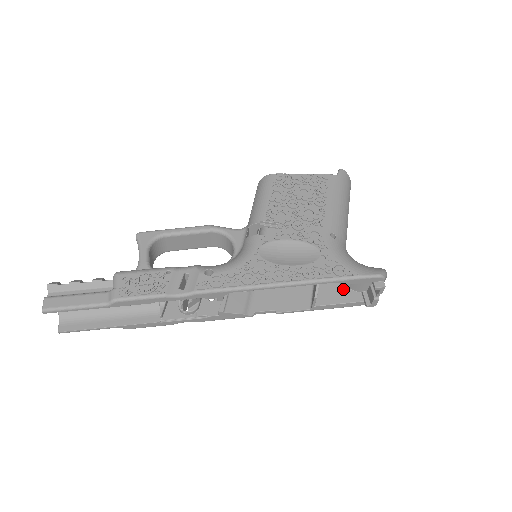
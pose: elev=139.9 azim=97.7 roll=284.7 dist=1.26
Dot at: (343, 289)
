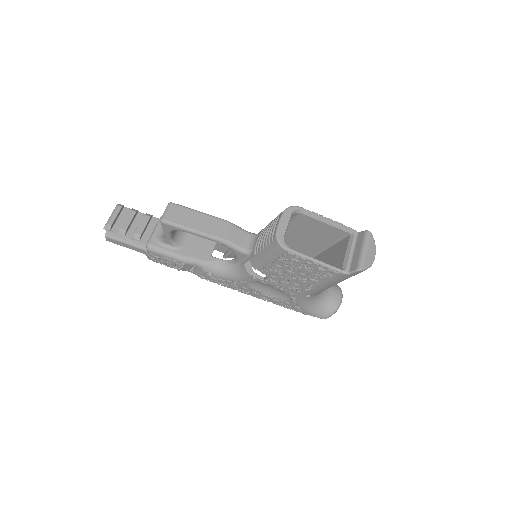
Dot at: occluded
